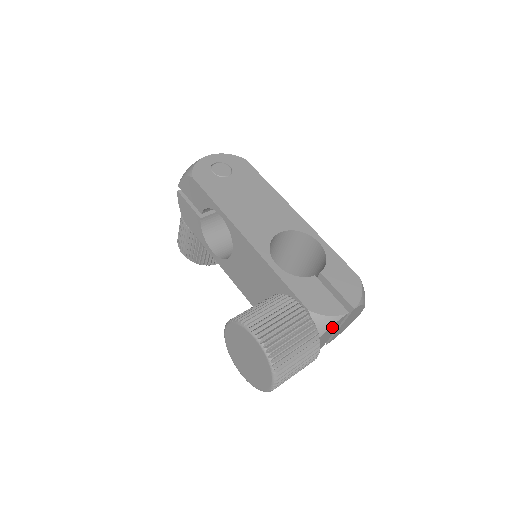
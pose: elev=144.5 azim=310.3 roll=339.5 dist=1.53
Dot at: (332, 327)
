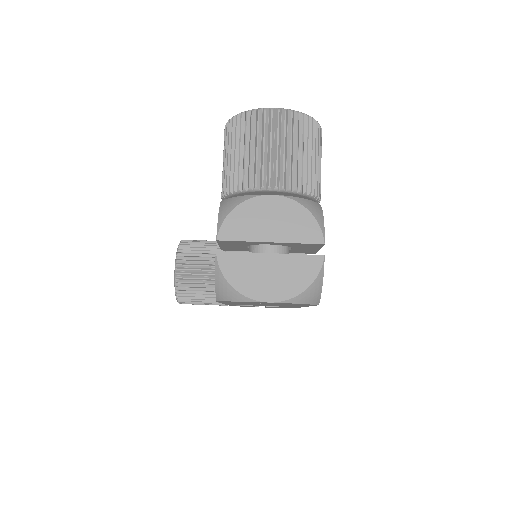
Dot at: occluded
